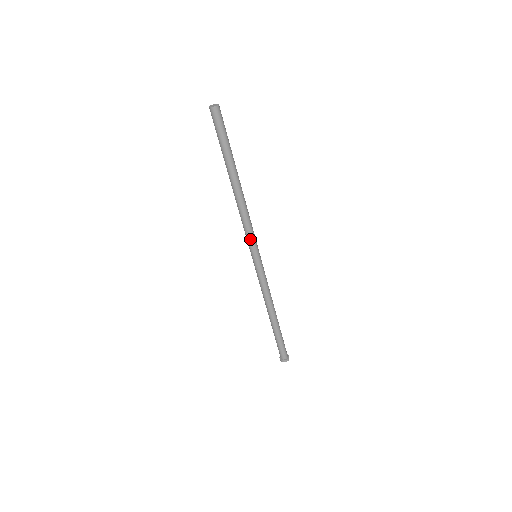
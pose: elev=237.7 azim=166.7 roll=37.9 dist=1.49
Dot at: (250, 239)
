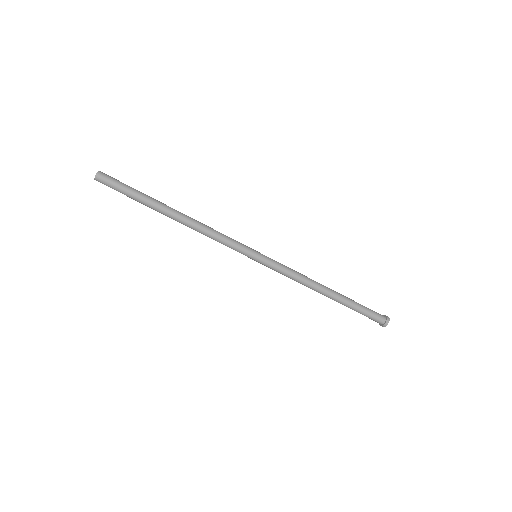
Dot at: (235, 244)
